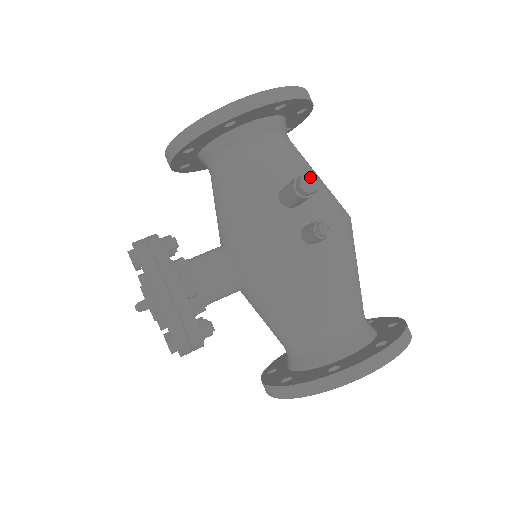
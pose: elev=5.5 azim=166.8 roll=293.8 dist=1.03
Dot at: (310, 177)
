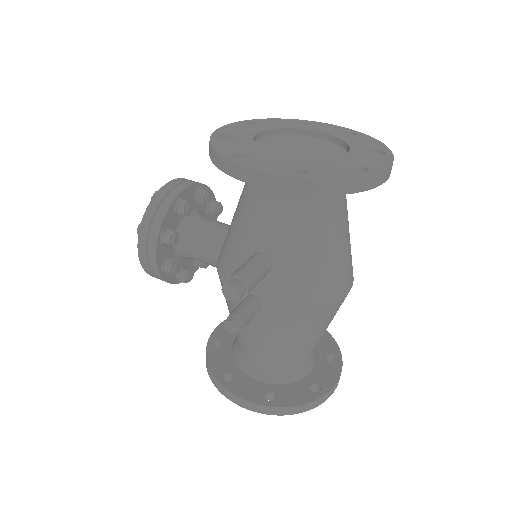
Dot at: (234, 290)
